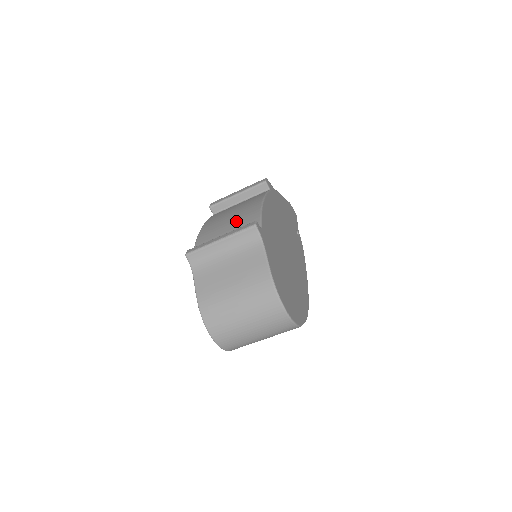
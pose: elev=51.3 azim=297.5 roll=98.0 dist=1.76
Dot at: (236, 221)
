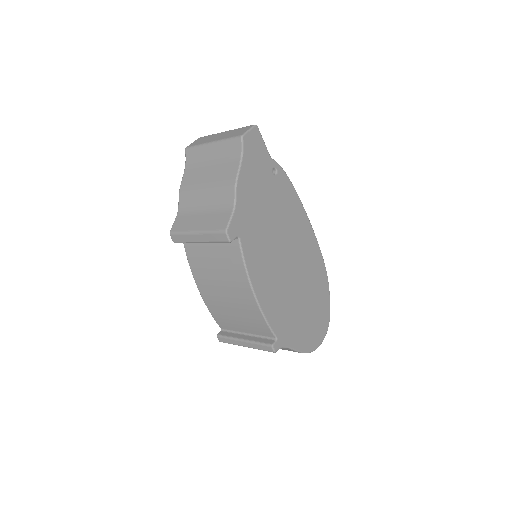
Dot at: (241, 313)
